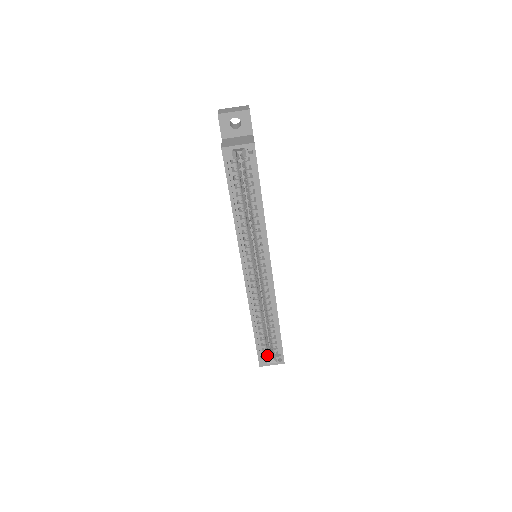
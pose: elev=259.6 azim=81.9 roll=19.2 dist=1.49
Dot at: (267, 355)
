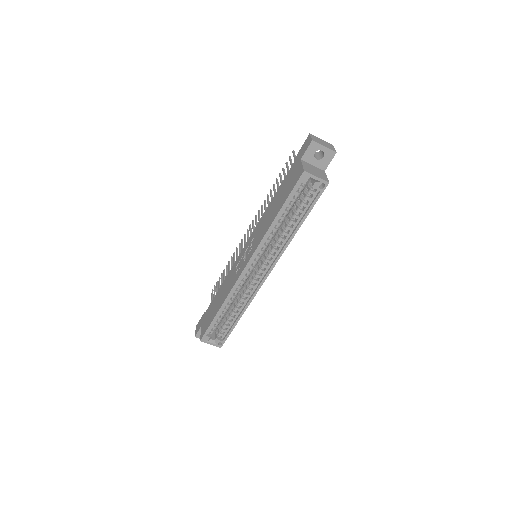
Dot at: (212, 335)
